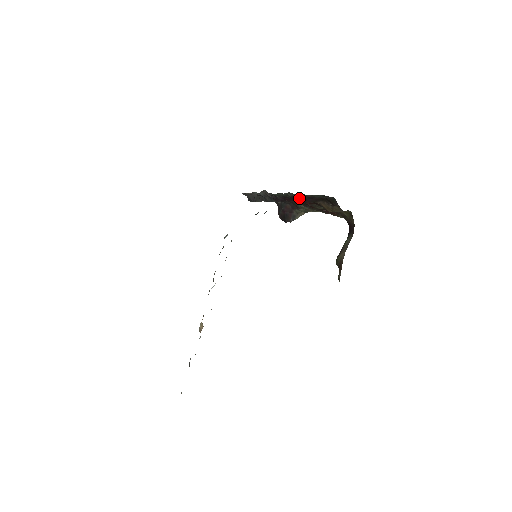
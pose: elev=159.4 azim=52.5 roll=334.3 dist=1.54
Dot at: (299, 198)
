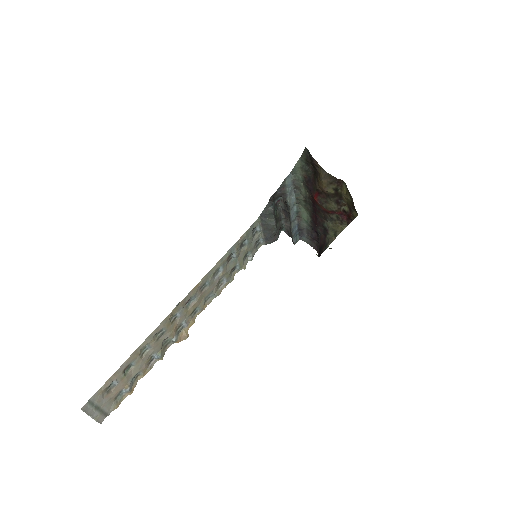
Dot at: (310, 198)
